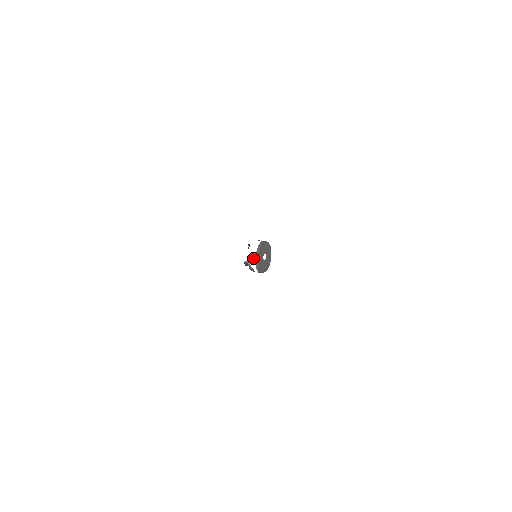
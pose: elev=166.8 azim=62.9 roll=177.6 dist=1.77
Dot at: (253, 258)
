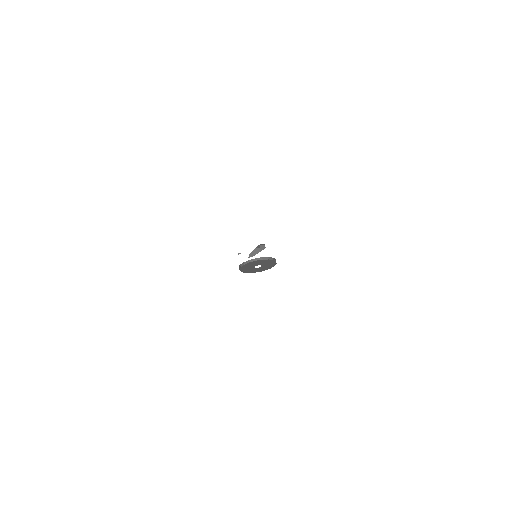
Dot at: (237, 265)
